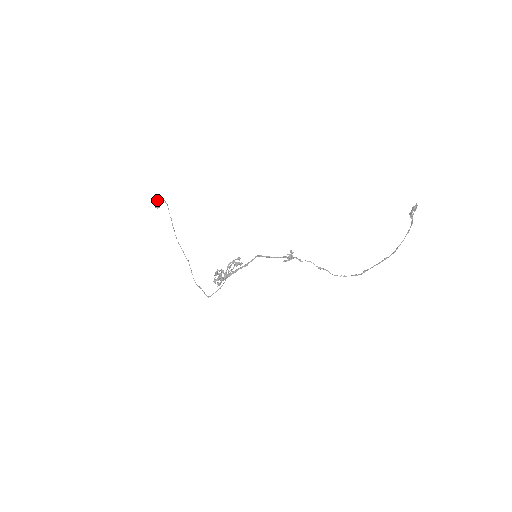
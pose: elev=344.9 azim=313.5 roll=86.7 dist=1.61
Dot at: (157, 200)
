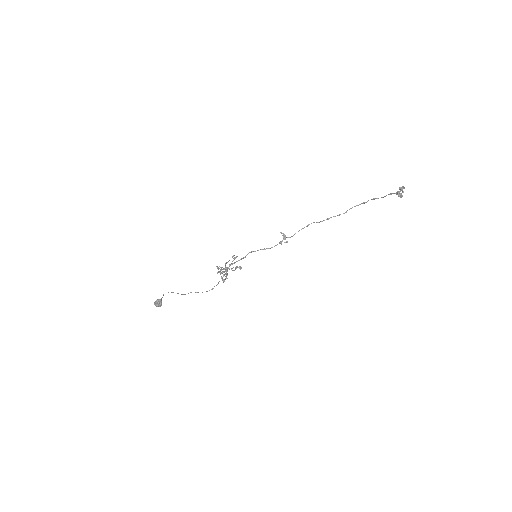
Dot at: (159, 306)
